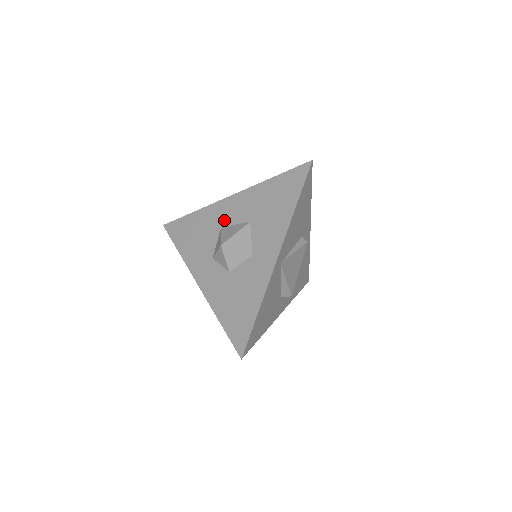
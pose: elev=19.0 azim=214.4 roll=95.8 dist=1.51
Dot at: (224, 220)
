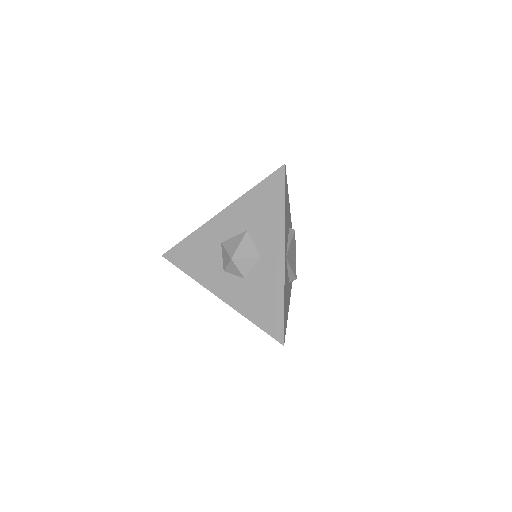
Dot at: (221, 235)
